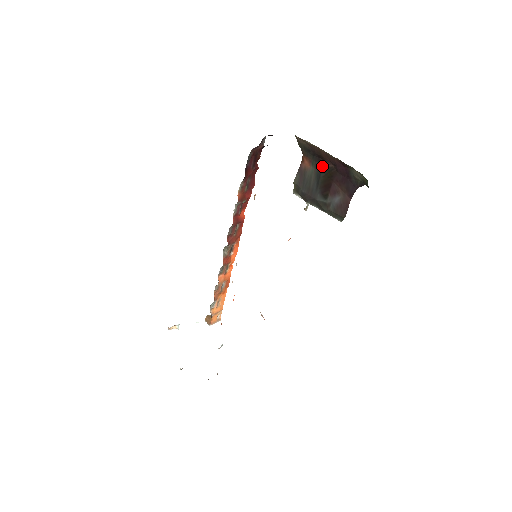
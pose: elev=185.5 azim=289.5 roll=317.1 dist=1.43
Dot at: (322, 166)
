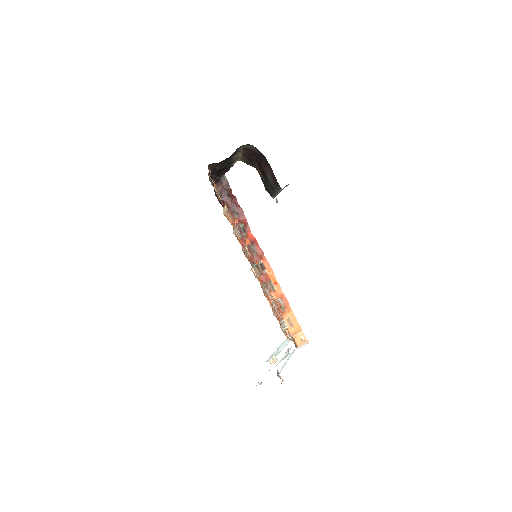
Dot at: (258, 164)
